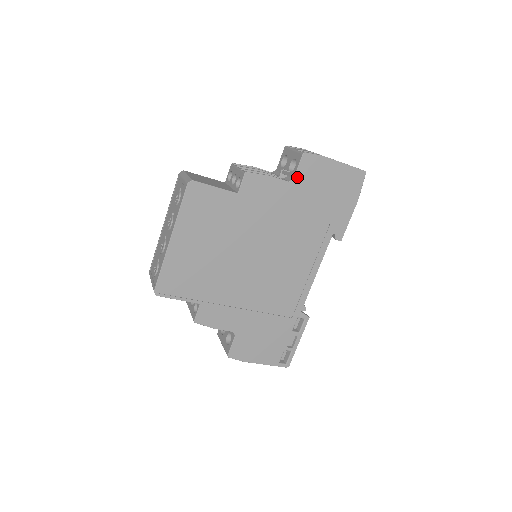
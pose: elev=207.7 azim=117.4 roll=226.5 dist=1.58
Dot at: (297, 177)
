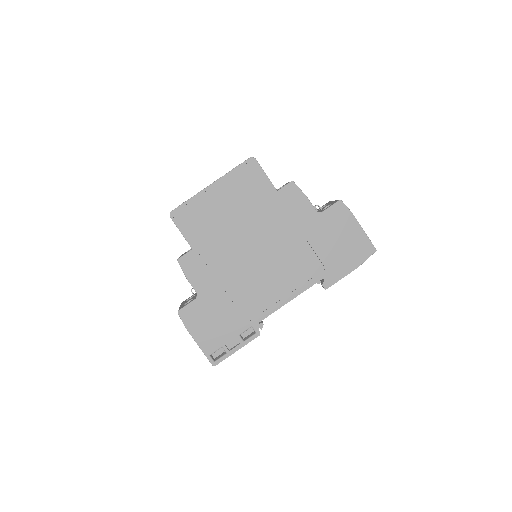
Dot at: (325, 213)
